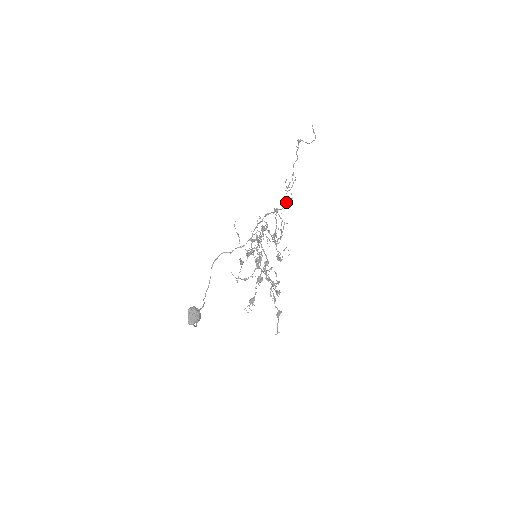
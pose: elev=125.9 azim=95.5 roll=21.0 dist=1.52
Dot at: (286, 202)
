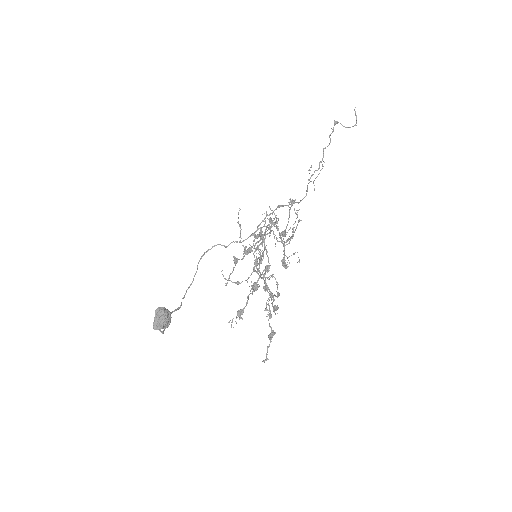
Dot at: (306, 194)
